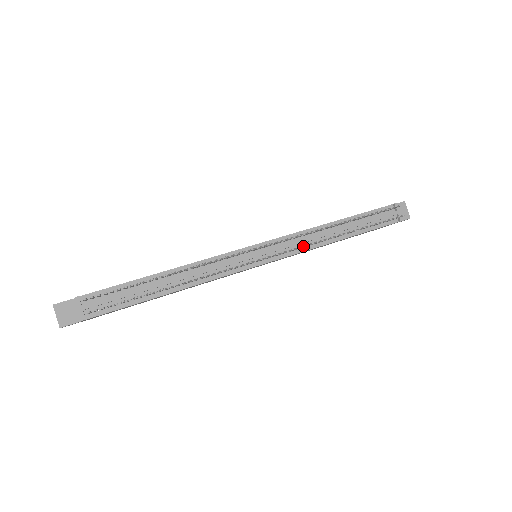
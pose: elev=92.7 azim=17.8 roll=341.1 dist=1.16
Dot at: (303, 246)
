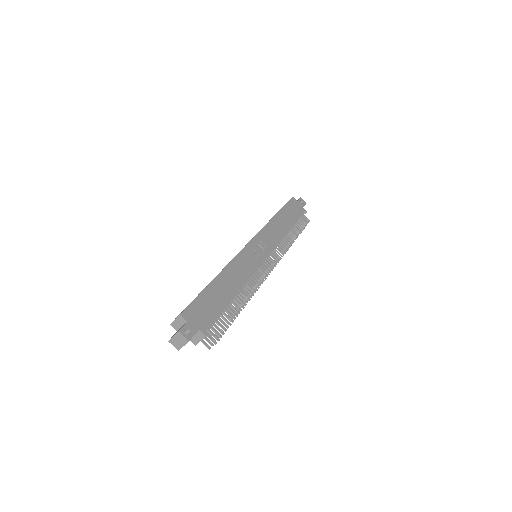
Dot at: occluded
